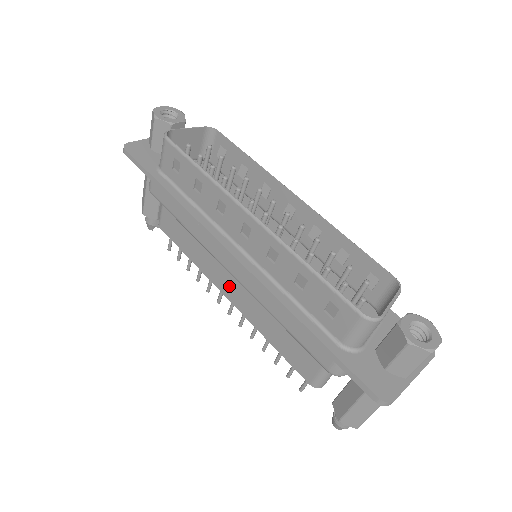
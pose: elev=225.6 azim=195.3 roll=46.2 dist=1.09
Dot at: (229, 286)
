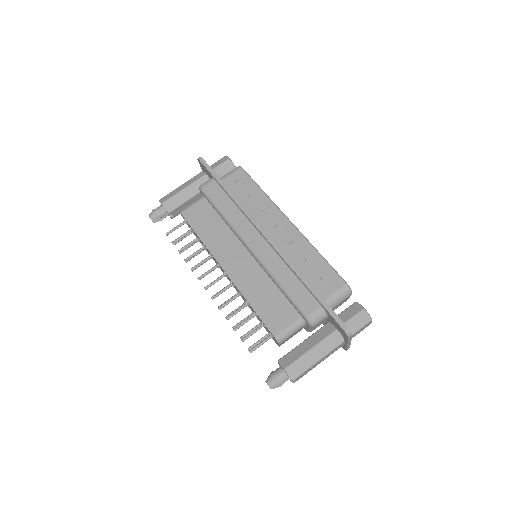
Dot at: (233, 262)
